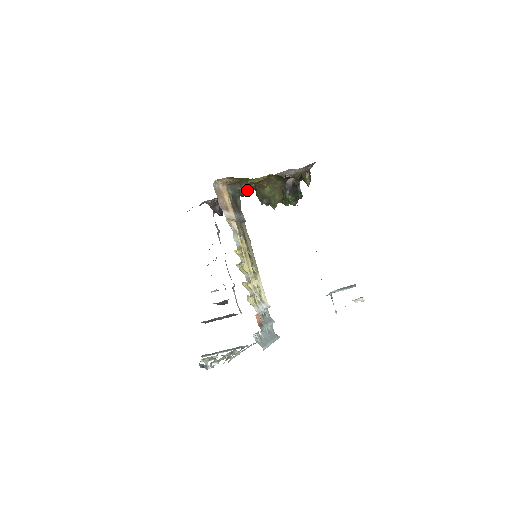
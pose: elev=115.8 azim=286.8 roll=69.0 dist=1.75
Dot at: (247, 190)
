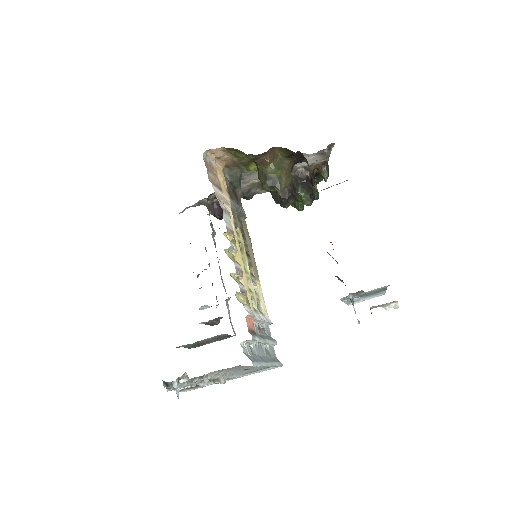
Dot at: (253, 190)
